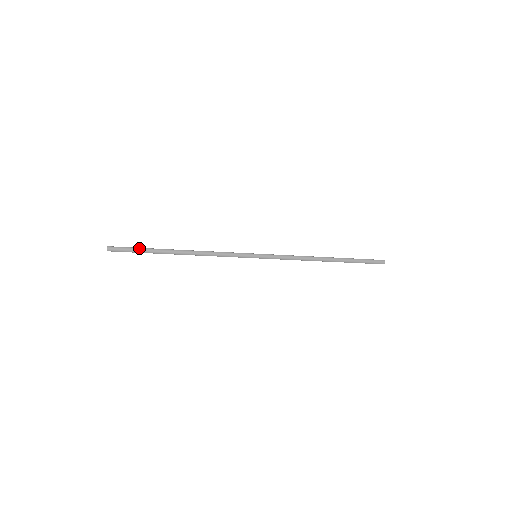
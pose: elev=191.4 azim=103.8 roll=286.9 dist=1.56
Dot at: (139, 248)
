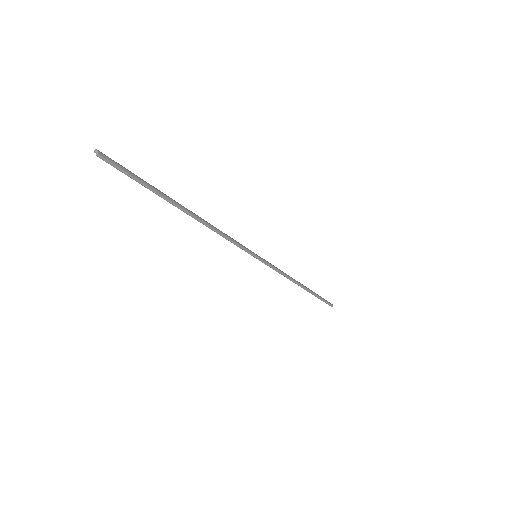
Dot at: occluded
